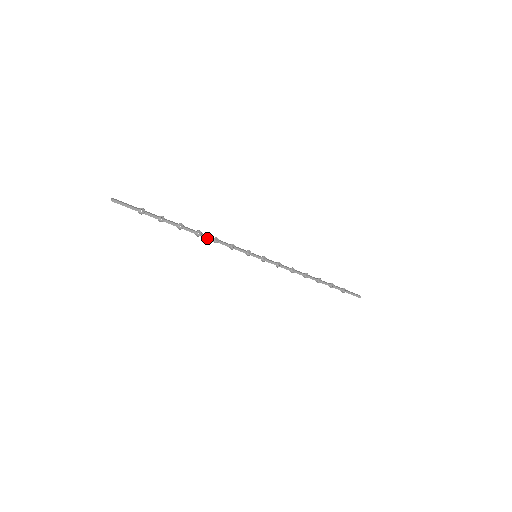
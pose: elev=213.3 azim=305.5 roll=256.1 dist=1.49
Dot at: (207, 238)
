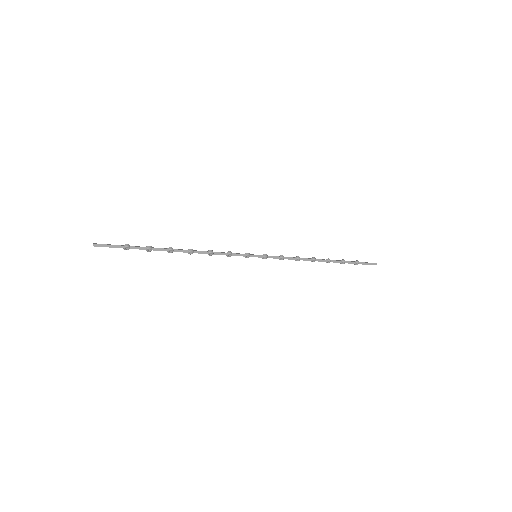
Dot at: (200, 253)
